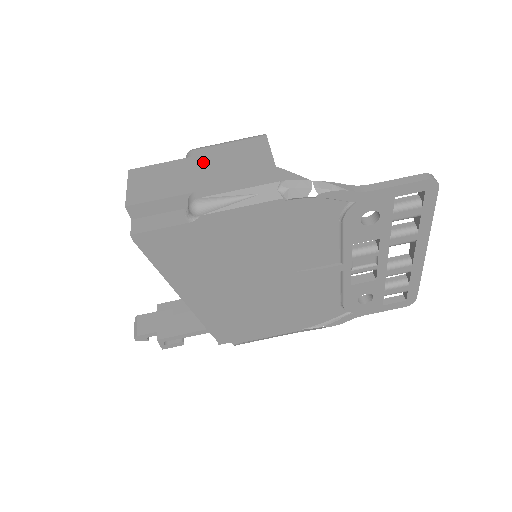
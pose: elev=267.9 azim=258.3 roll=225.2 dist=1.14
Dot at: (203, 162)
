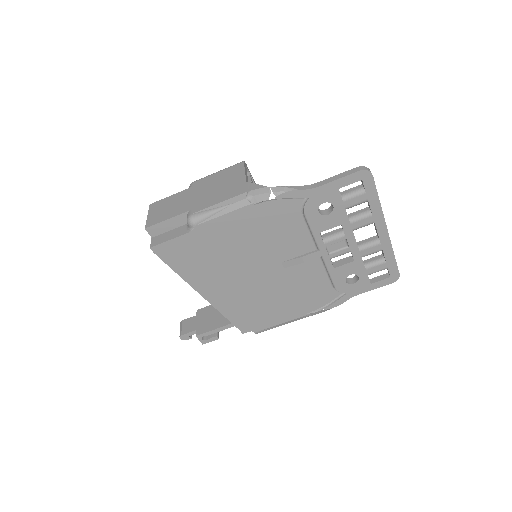
Dot at: (198, 189)
